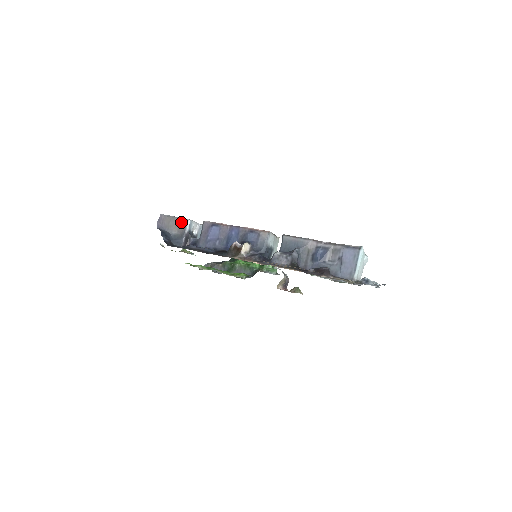
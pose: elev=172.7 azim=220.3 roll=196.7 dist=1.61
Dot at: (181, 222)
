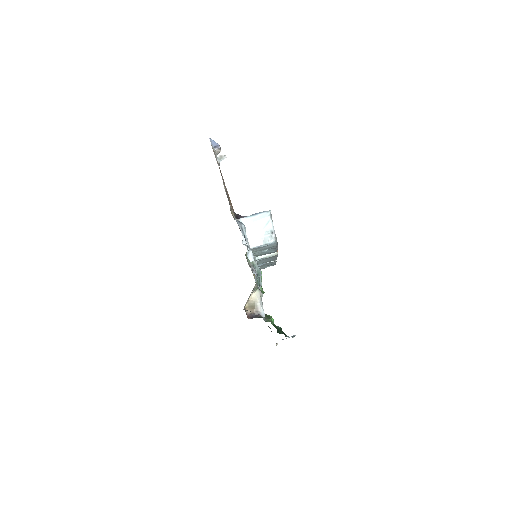
Dot at: occluded
